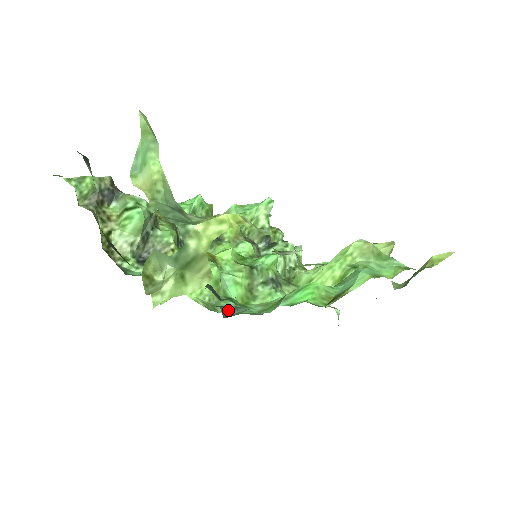
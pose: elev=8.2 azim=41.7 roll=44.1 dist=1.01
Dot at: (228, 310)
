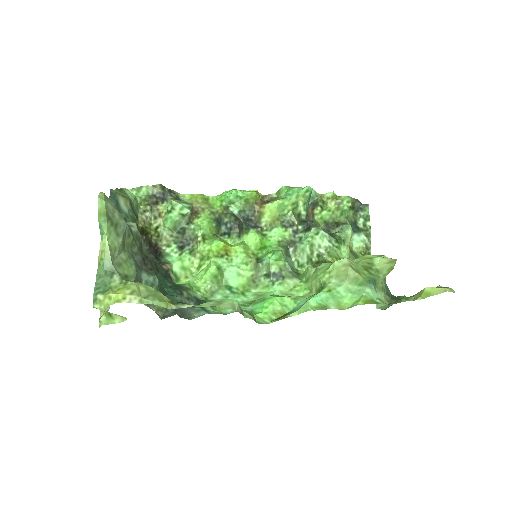
Dot at: (193, 311)
